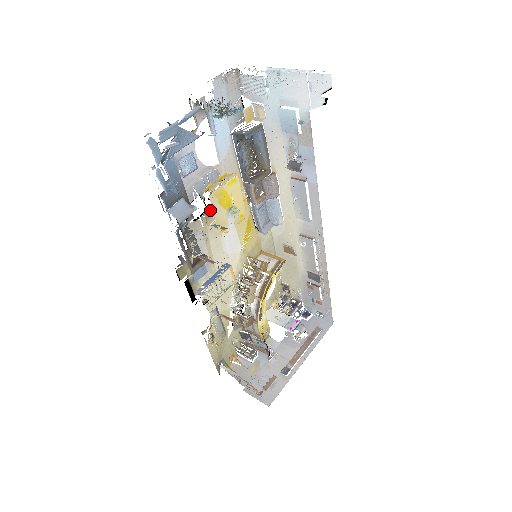
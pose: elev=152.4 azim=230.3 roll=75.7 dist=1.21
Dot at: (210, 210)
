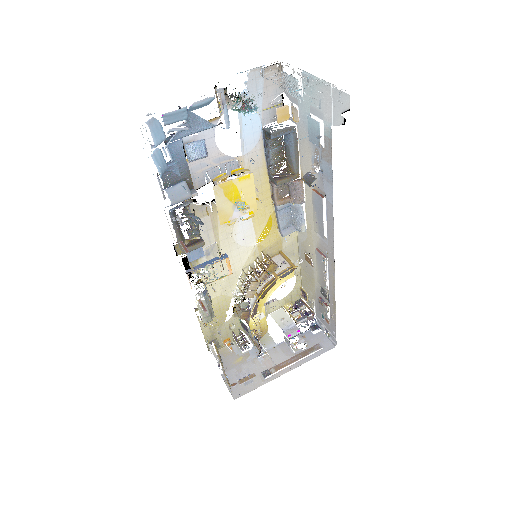
Dot at: occluded
